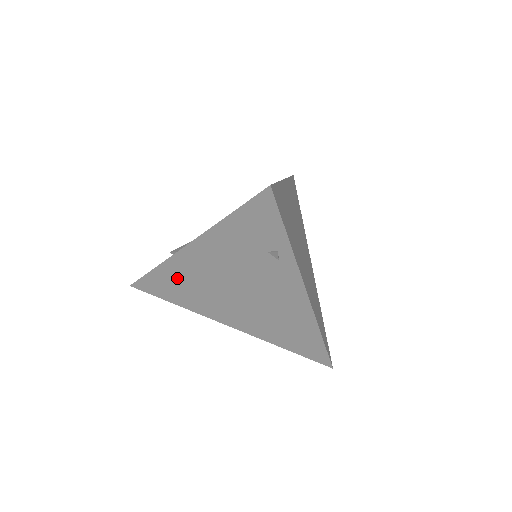
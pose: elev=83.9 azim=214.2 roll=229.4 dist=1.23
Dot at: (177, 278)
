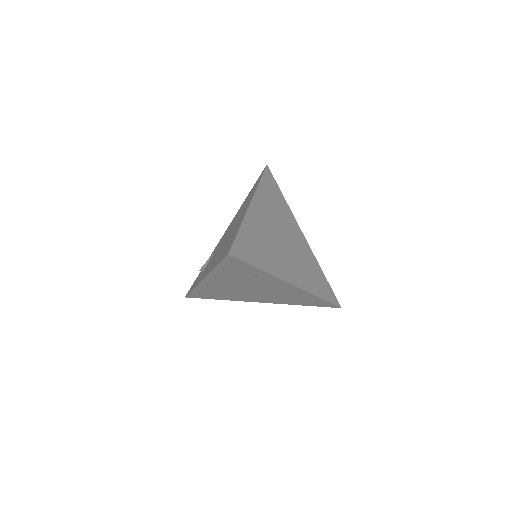
Dot at: (210, 291)
